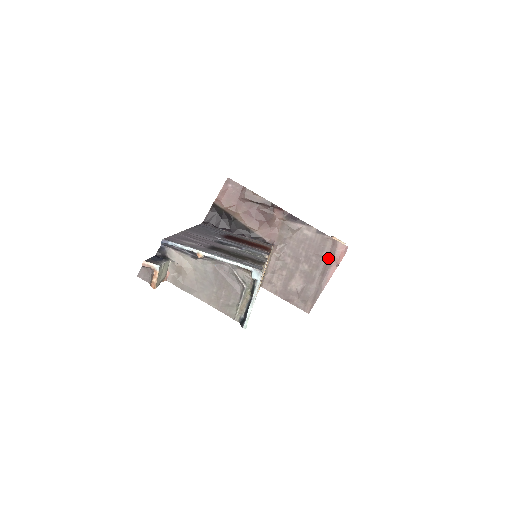
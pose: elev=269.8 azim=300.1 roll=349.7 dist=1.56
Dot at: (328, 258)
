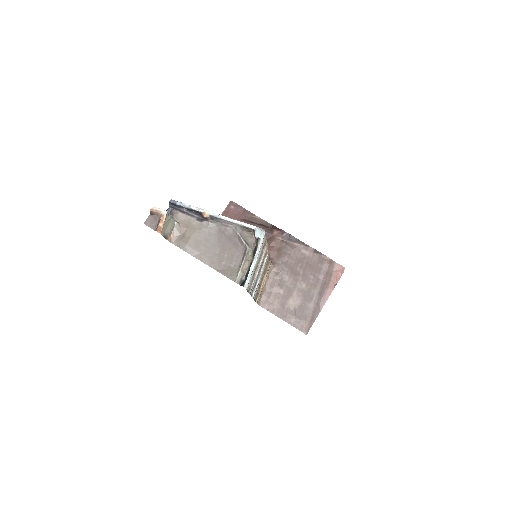
Dot at: (325, 277)
